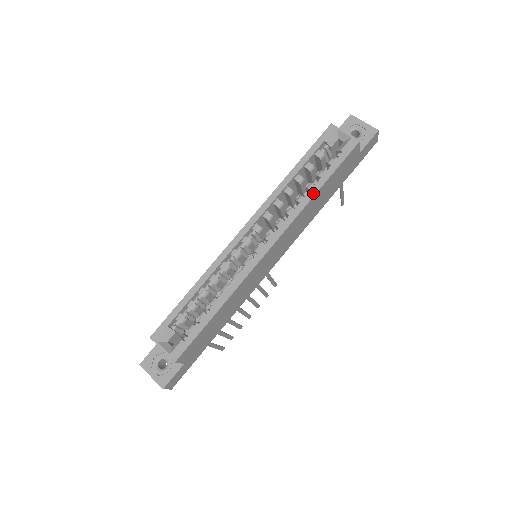
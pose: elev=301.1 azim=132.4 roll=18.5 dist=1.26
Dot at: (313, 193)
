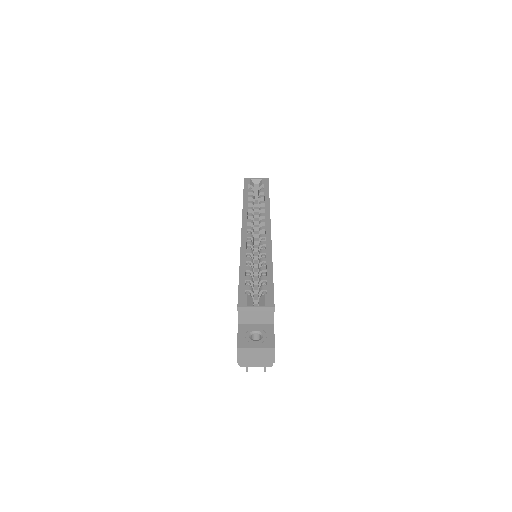
Dot at: (268, 202)
